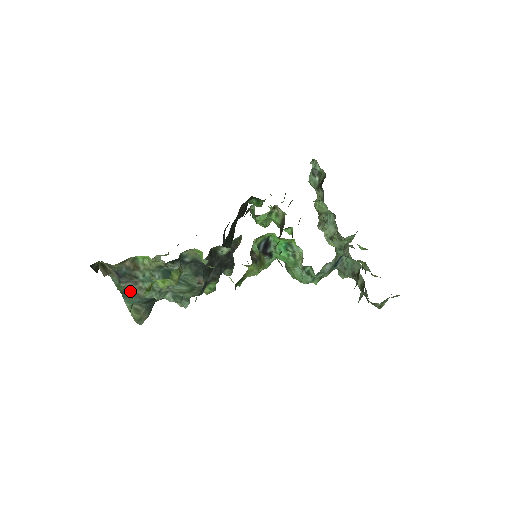
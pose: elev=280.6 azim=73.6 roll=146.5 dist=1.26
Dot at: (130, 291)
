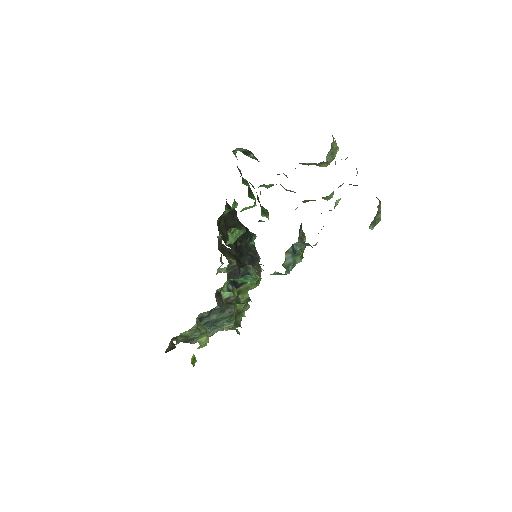
Dot at: occluded
